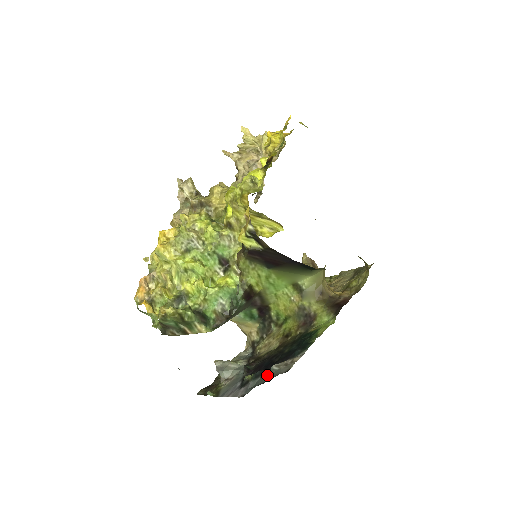
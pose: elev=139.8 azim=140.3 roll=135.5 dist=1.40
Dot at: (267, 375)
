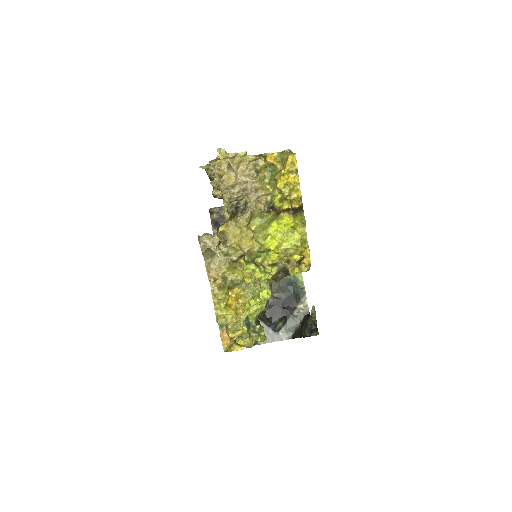
Dot at: (293, 319)
